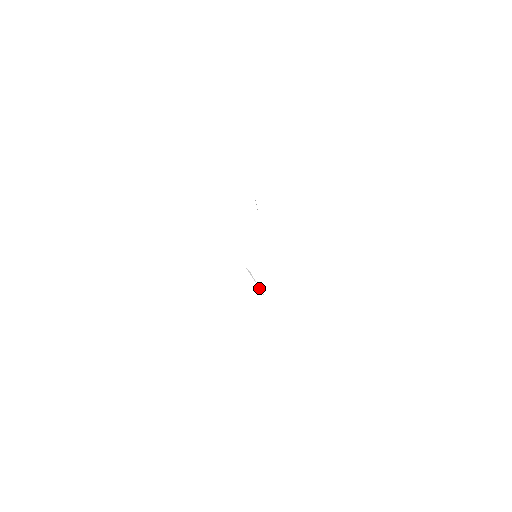
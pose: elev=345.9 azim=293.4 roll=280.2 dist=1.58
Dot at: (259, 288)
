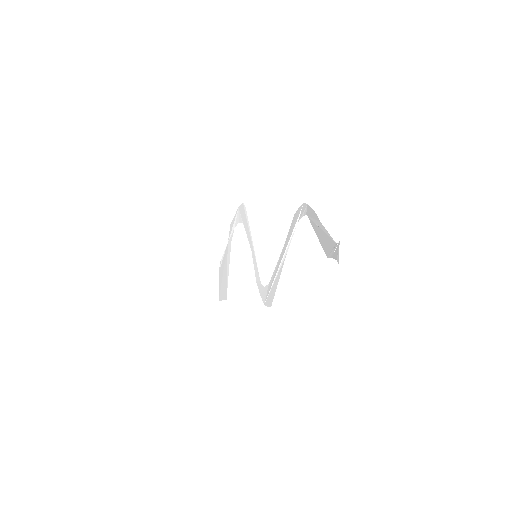
Dot at: (275, 275)
